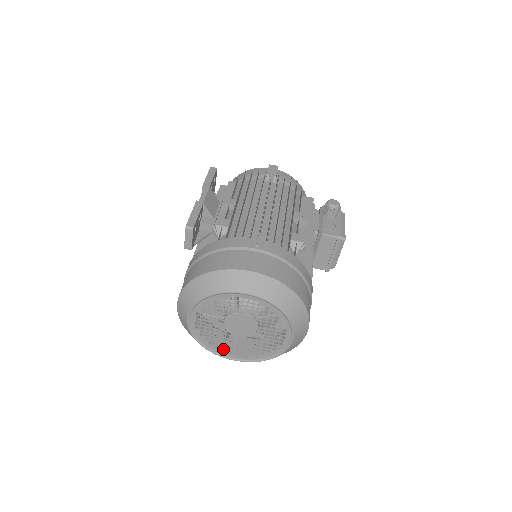
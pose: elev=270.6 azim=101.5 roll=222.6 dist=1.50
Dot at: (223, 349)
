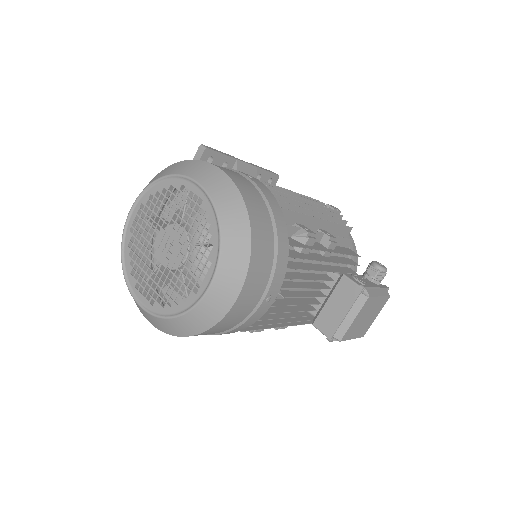
Dot at: (138, 279)
